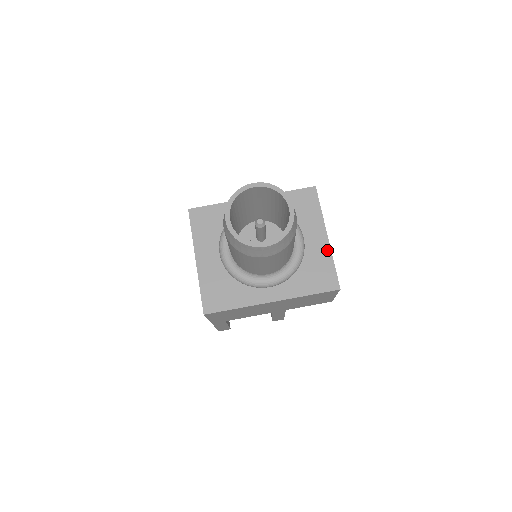
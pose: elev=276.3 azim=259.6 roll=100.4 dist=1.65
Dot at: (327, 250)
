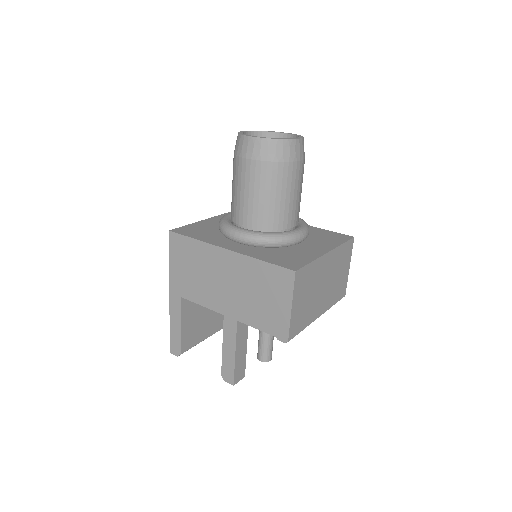
Dot at: (316, 255)
